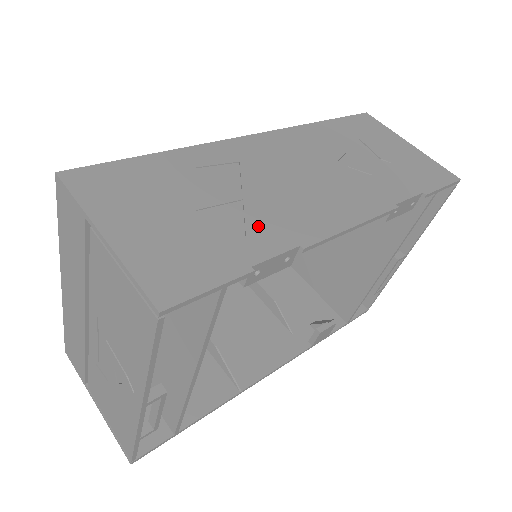
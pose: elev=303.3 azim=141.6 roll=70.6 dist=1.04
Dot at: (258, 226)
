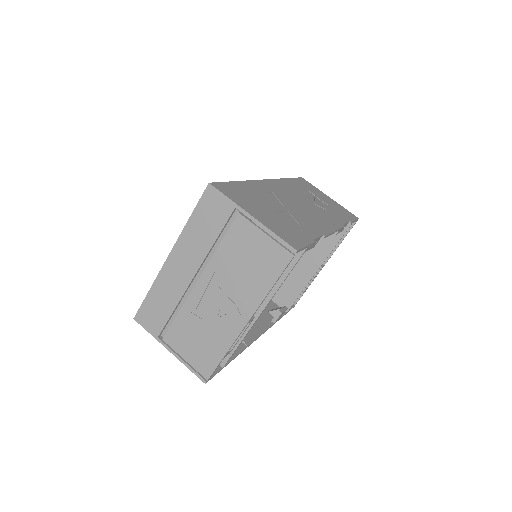
Dot at: (302, 224)
